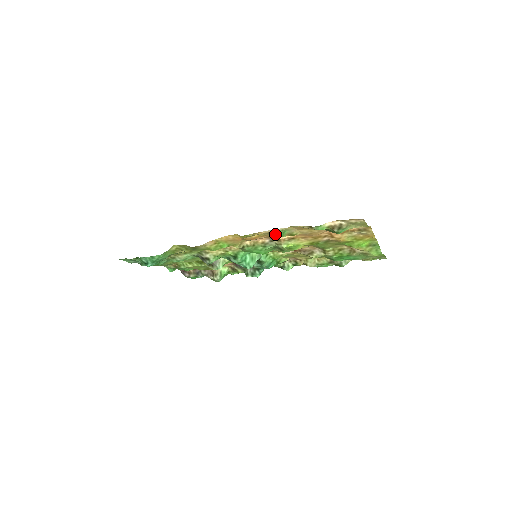
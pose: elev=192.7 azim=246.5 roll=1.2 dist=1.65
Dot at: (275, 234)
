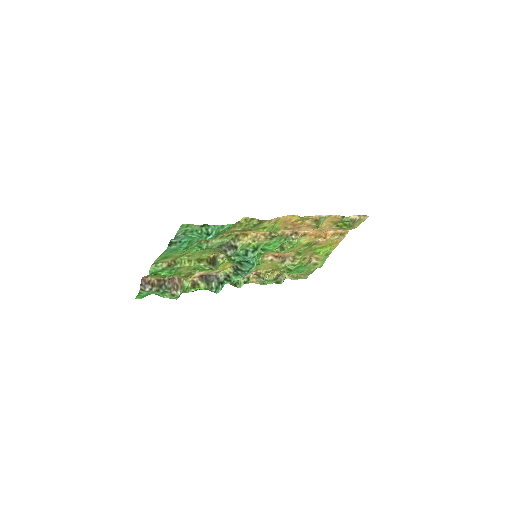
Dot at: (319, 220)
